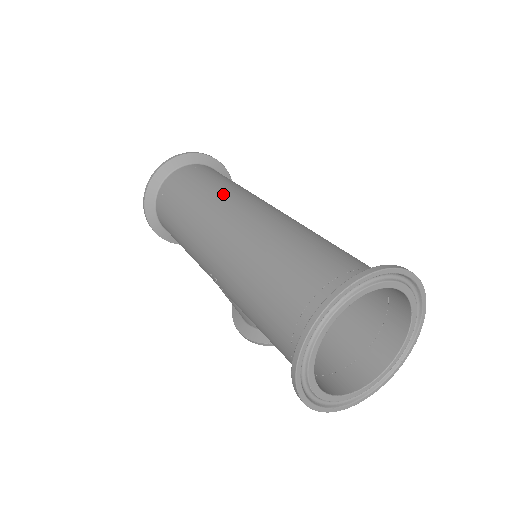
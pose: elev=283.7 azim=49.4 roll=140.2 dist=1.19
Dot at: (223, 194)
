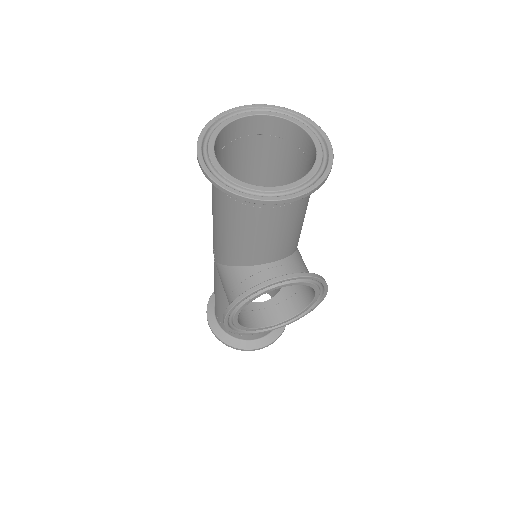
Dot at: occluded
